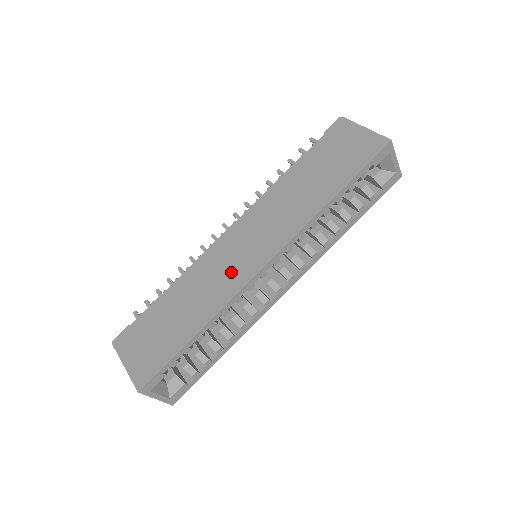
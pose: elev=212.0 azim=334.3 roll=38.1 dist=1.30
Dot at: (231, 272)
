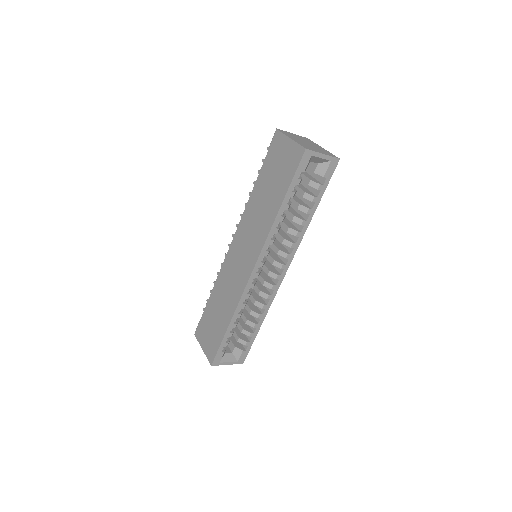
Dot at: (237, 278)
